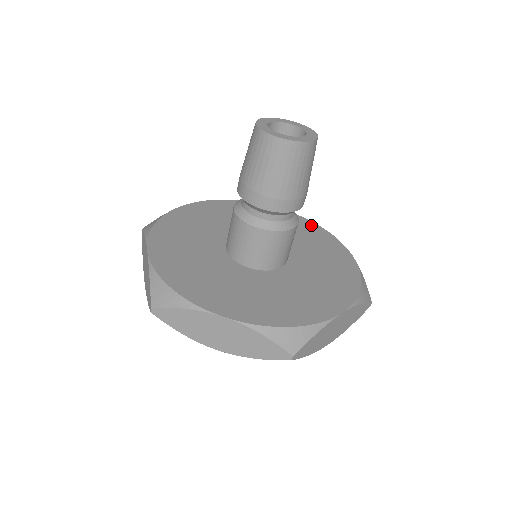
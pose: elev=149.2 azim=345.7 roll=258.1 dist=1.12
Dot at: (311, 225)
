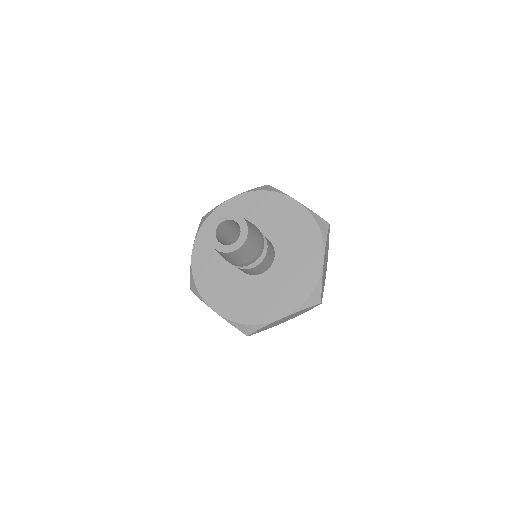
Dot at: (259, 195)
